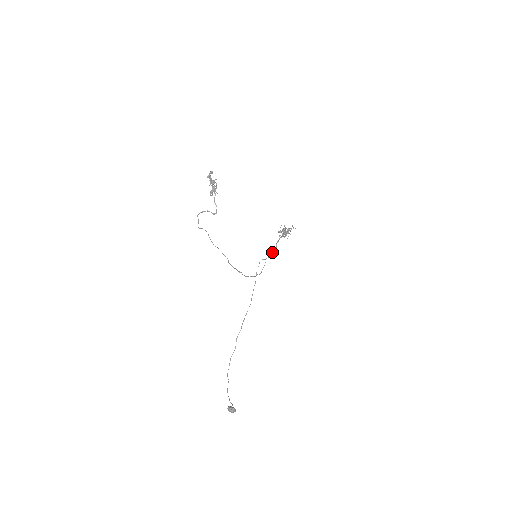
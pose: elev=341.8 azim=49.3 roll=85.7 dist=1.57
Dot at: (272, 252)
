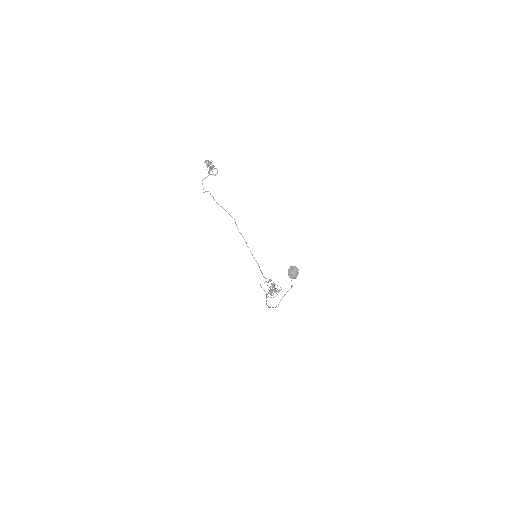
Dot at: (268, 281)
